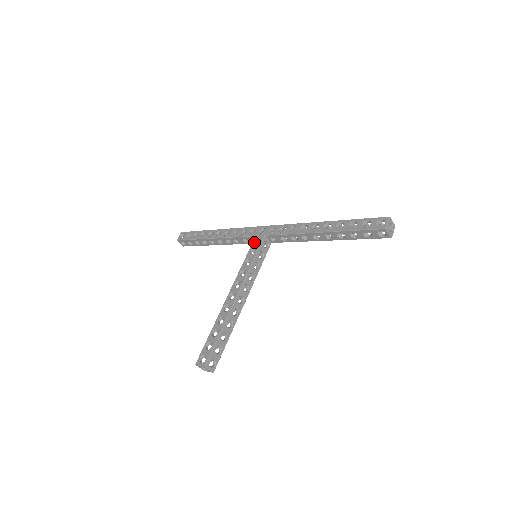
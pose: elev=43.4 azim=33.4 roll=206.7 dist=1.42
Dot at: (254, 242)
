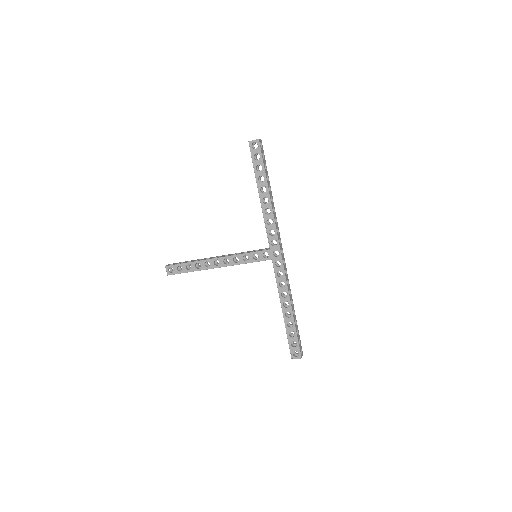
Dot at: occluded
